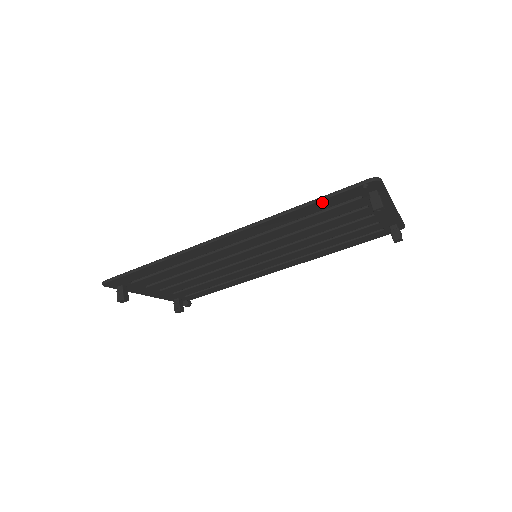
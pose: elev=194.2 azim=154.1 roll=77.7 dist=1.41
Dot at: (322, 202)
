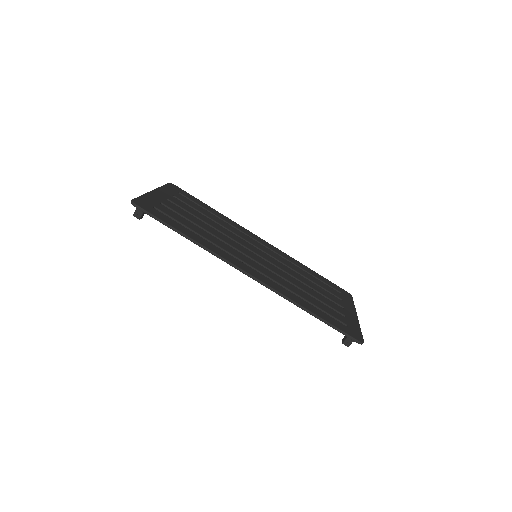
Dot at: (325, 321)
